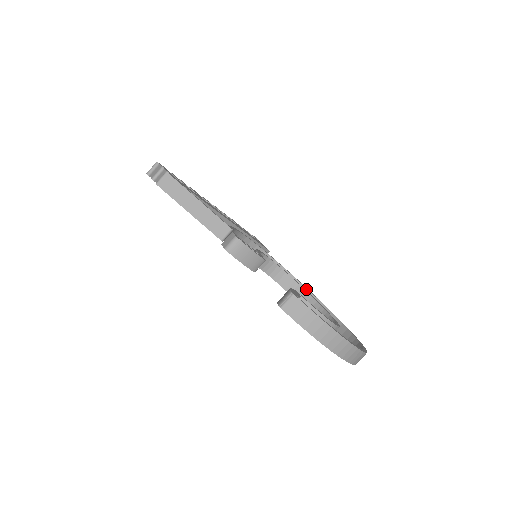
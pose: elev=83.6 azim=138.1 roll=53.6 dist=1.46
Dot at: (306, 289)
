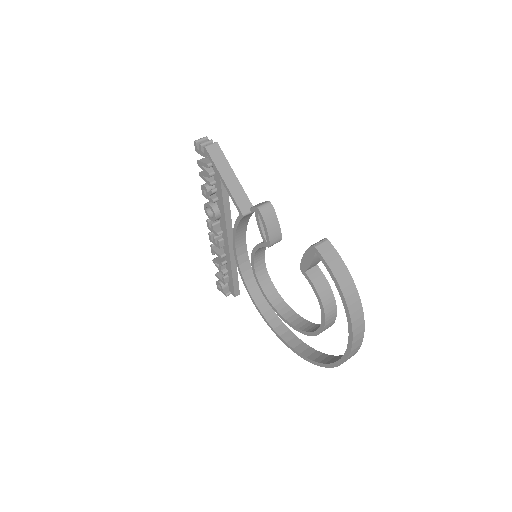
Dot at: (280, 320)
